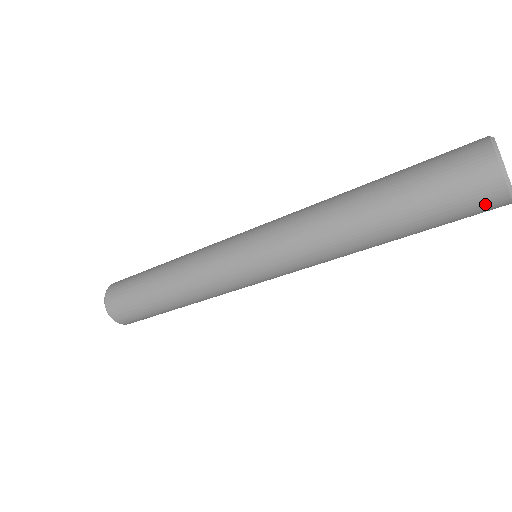
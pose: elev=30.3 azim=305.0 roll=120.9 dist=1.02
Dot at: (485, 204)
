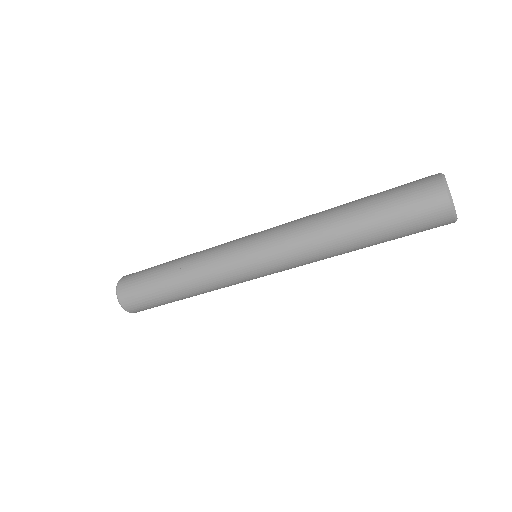
Dot at: (438, 225)
